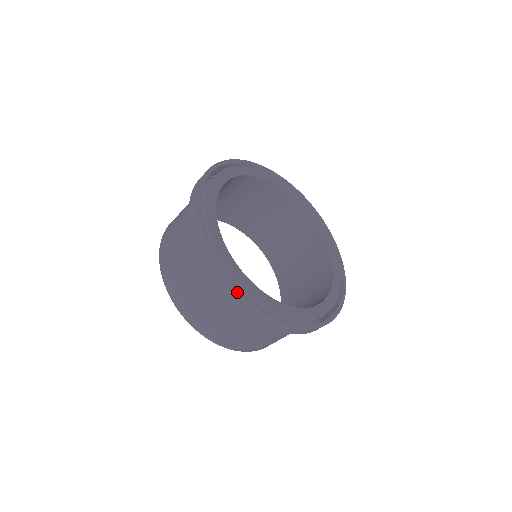
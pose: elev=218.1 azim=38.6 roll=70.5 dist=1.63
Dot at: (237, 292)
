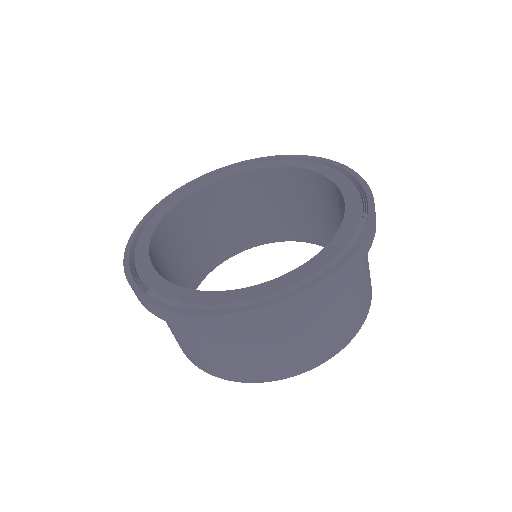
Dot at: (173, 313)
